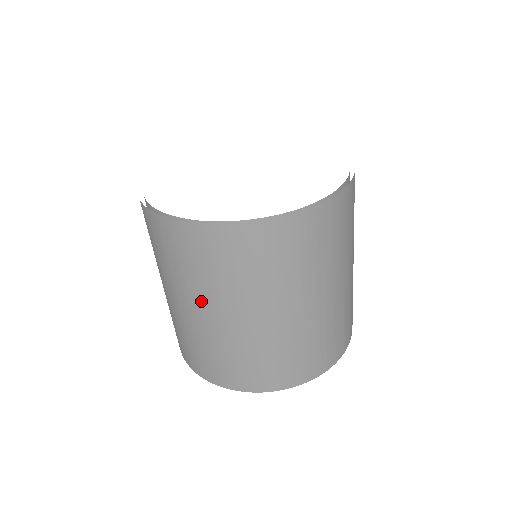
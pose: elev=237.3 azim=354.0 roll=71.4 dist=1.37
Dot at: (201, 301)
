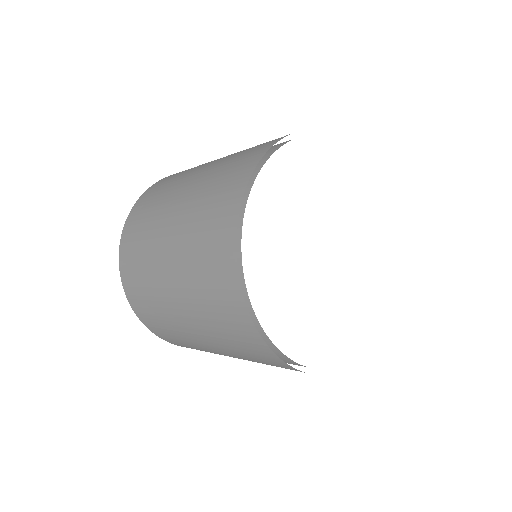
Dot at: occluded
